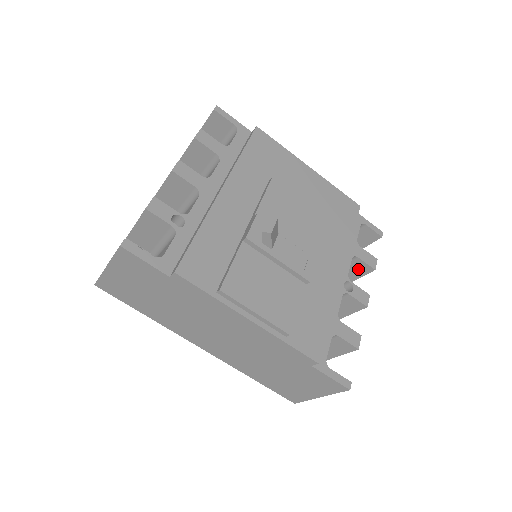
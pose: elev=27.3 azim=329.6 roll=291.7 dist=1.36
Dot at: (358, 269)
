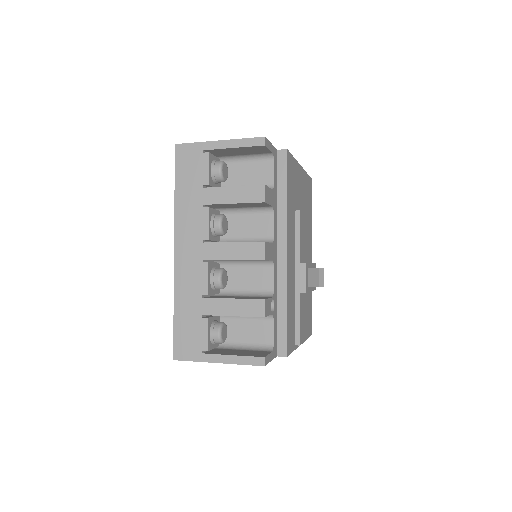
Dot at: occluded
